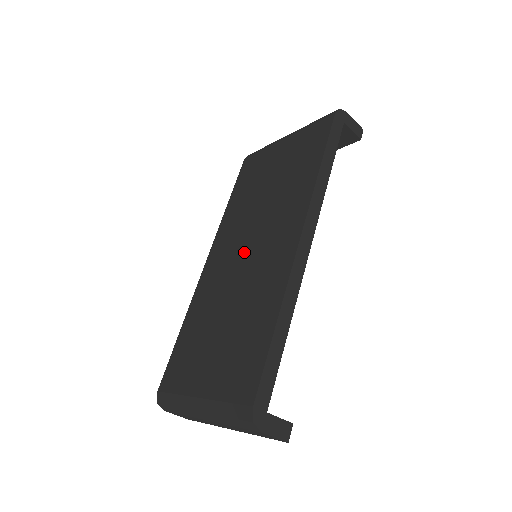
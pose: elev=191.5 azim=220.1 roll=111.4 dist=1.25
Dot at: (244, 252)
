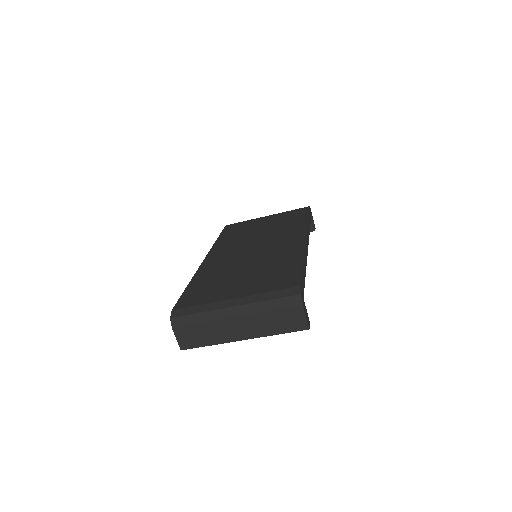
Dot at: (251, 249)
